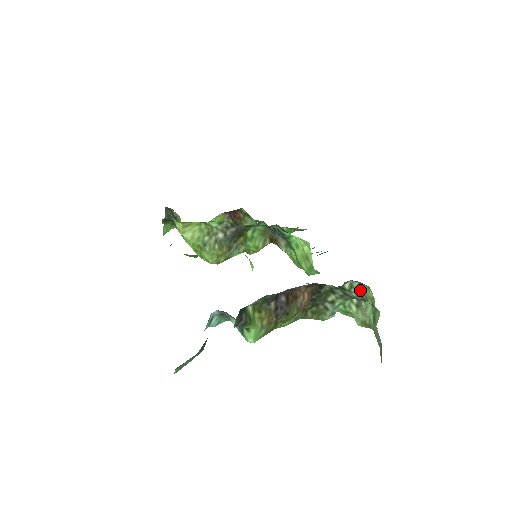
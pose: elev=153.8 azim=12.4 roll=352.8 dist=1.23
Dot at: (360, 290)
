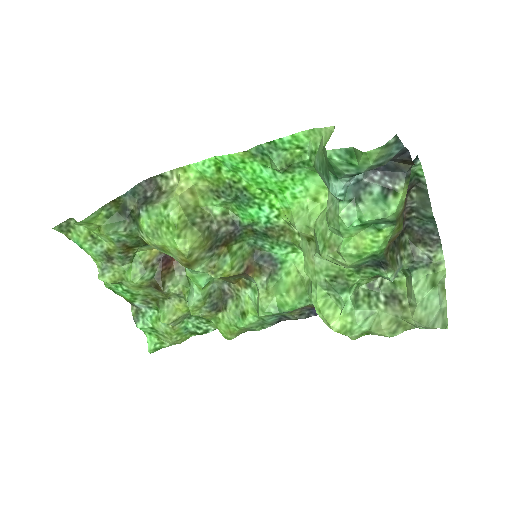
Dot at: (391, 286)
